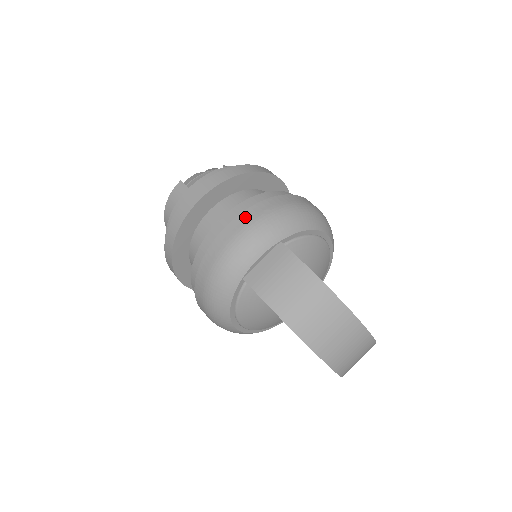
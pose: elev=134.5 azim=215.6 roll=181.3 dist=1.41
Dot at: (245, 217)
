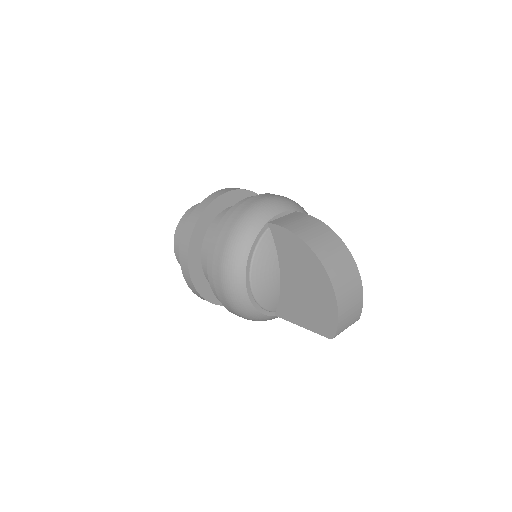
Dot at: (270, 194)
